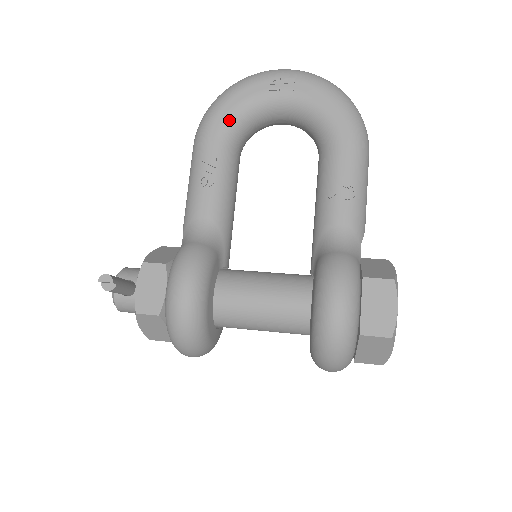
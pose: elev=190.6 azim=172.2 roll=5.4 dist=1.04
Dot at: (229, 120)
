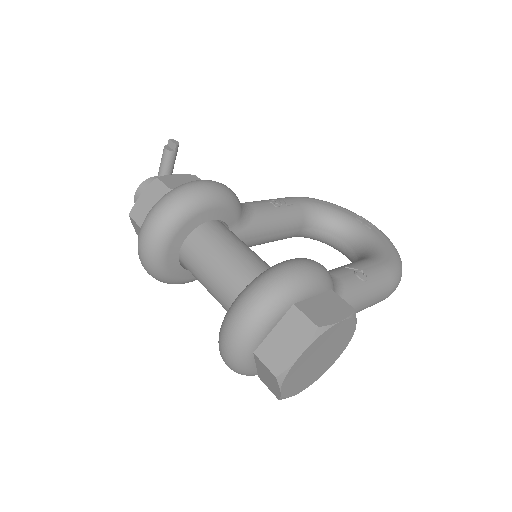
Dot at: (318, 205)
